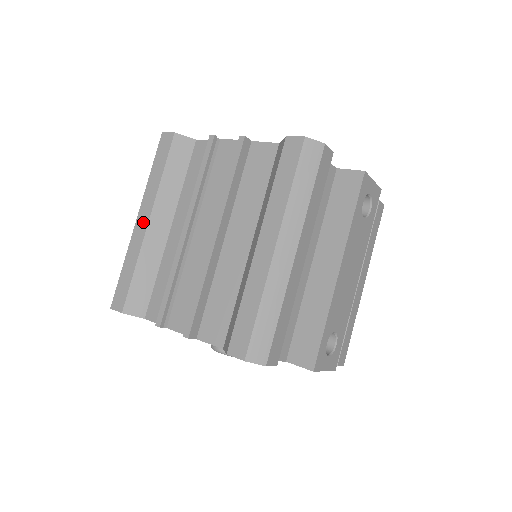
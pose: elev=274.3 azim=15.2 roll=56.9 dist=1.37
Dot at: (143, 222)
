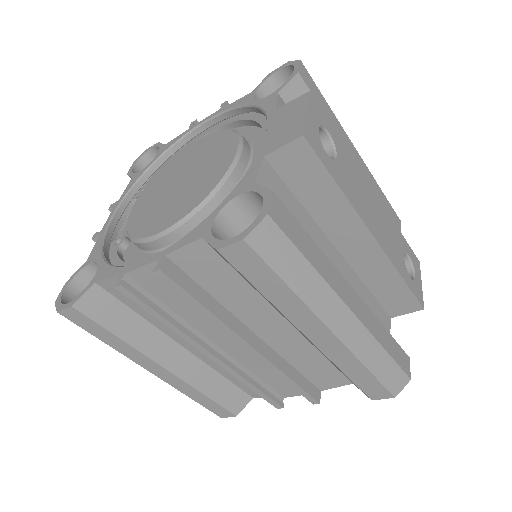
Dot at: (161, 372)
